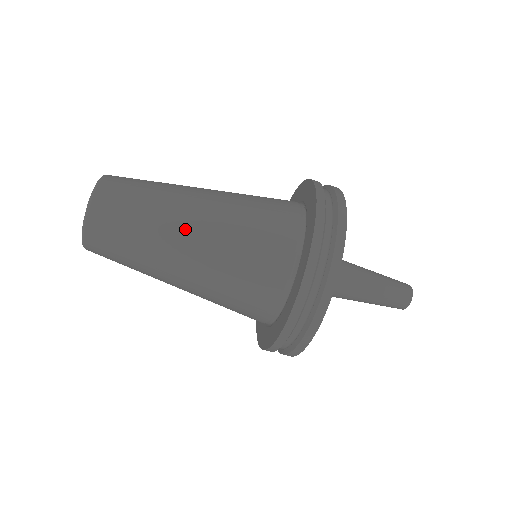
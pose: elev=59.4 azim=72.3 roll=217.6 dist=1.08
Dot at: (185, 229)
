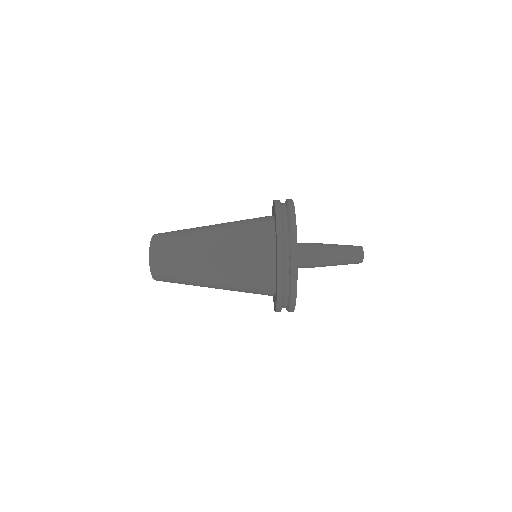
Dot at: occluded
